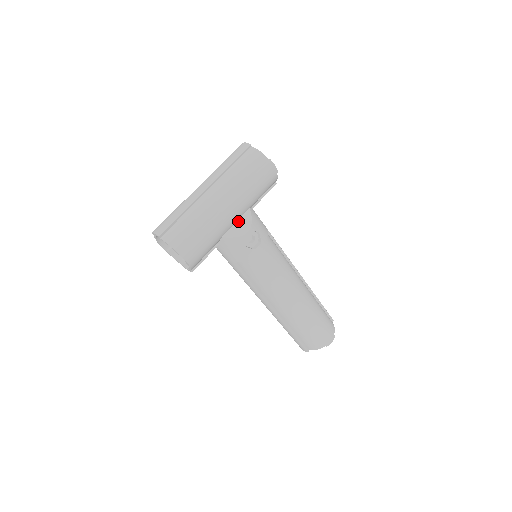
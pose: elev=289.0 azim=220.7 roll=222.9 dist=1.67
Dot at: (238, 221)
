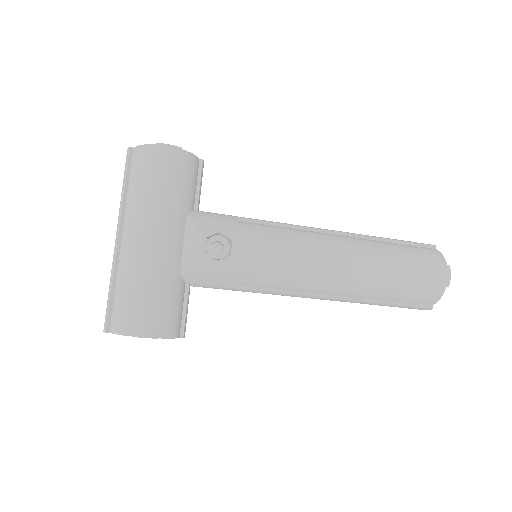
Dot at: (184, 241)
